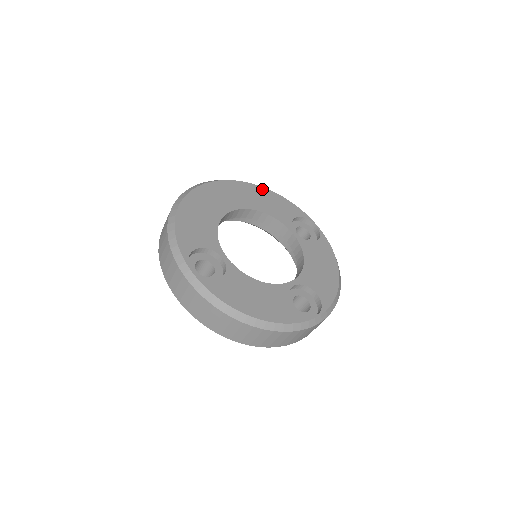
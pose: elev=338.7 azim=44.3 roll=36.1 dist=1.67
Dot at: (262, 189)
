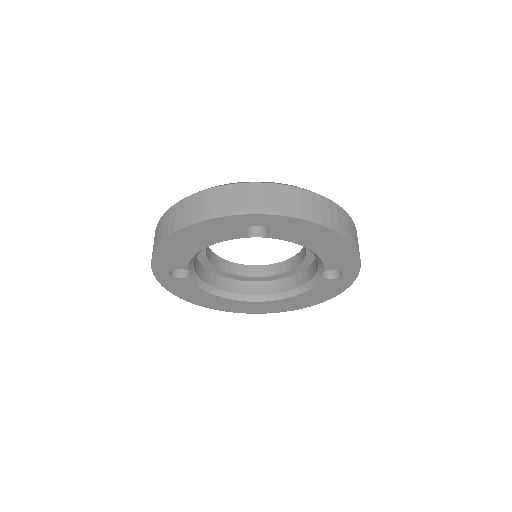
Dot at: occluded
